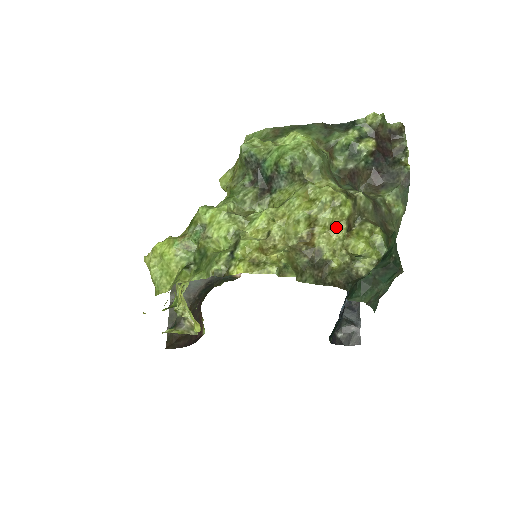
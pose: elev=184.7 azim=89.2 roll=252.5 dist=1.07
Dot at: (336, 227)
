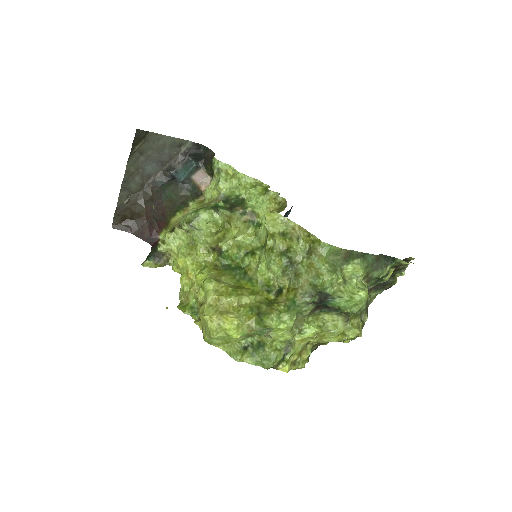
Dot at: occluded
